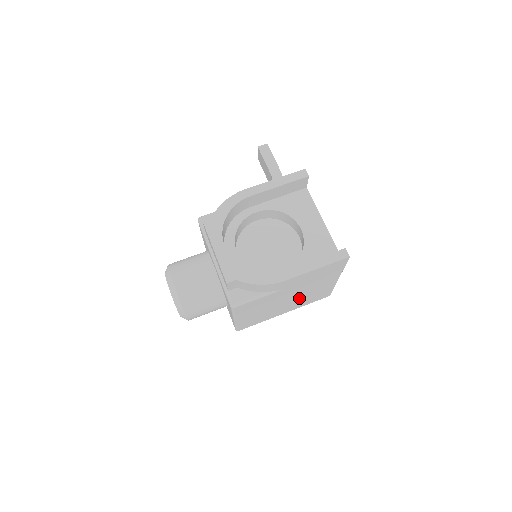
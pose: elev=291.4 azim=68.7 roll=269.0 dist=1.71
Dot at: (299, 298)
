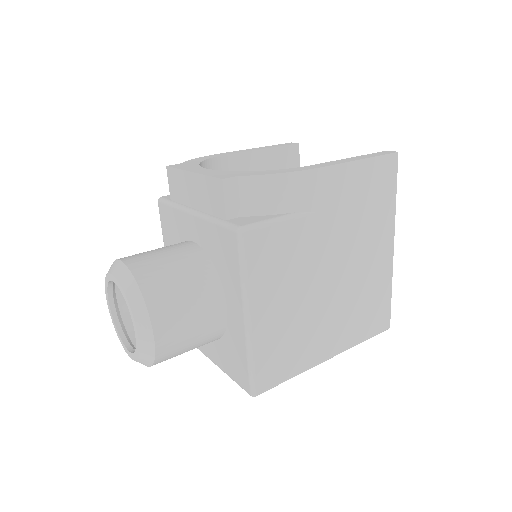
Dot at: (346, 292)
